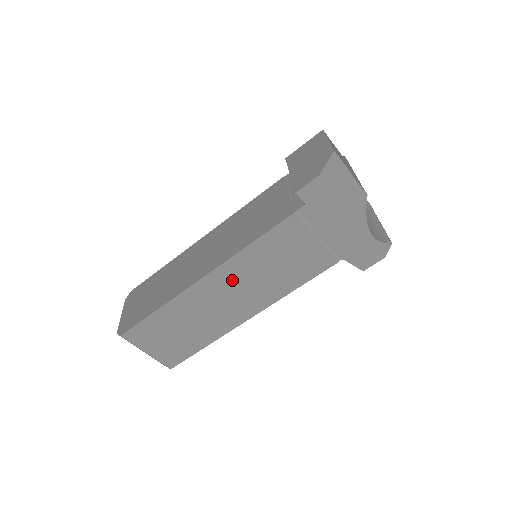
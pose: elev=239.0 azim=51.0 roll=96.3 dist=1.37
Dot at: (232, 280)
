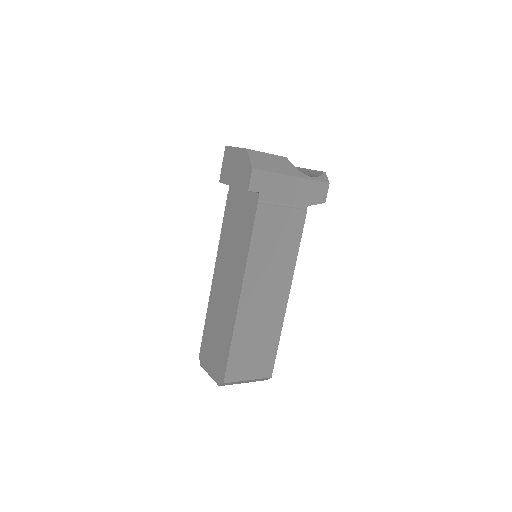
Dot at: (258, 280)
